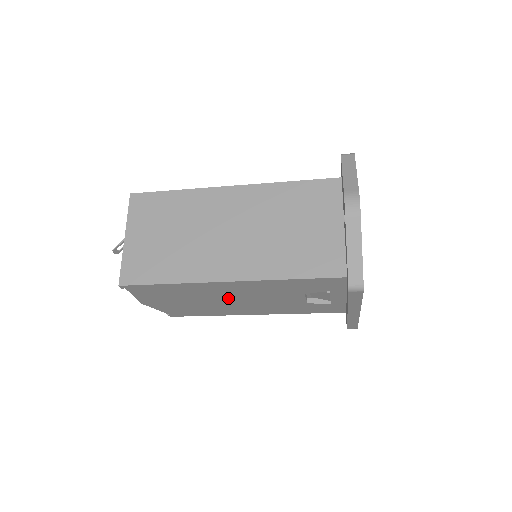
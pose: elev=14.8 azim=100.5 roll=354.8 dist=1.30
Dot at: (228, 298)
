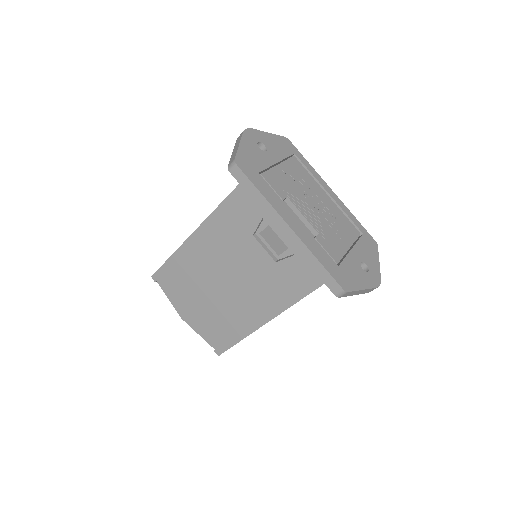
Dot at: (218, 276)
